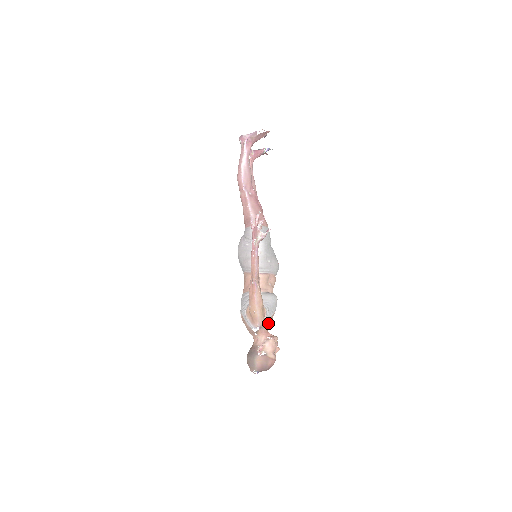
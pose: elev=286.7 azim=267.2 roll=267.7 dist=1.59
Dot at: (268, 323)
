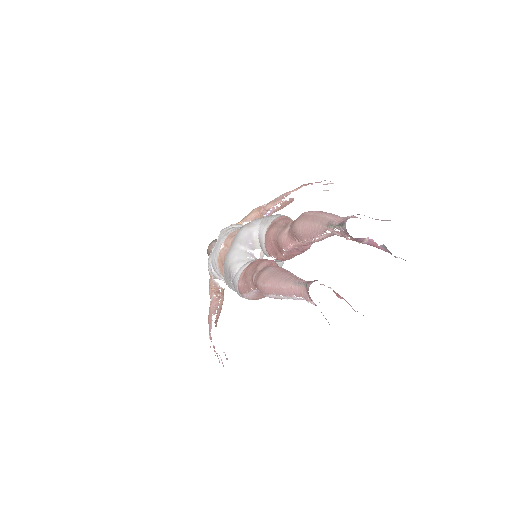
Dot at: occluded
